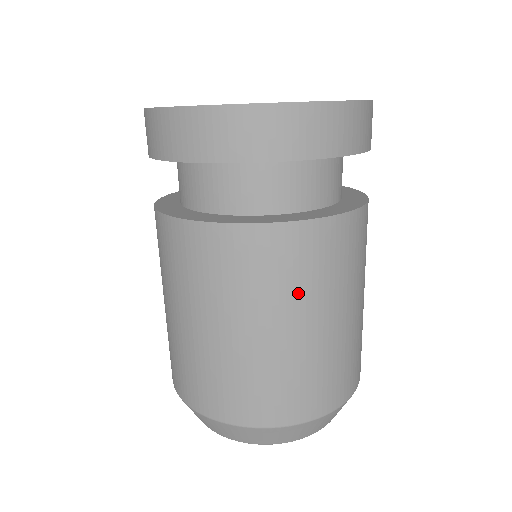
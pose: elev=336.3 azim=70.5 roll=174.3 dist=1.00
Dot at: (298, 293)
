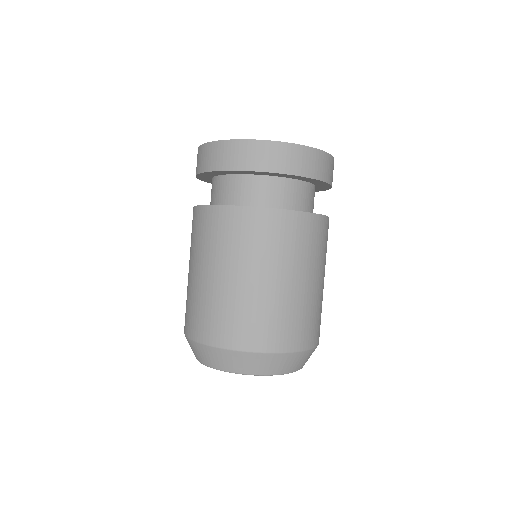
Dot at: (264, 254)
